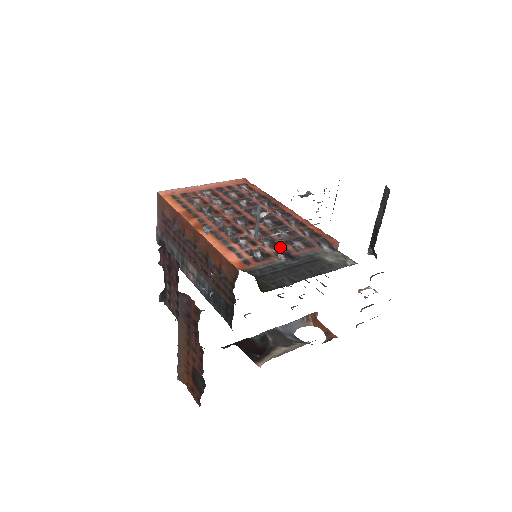
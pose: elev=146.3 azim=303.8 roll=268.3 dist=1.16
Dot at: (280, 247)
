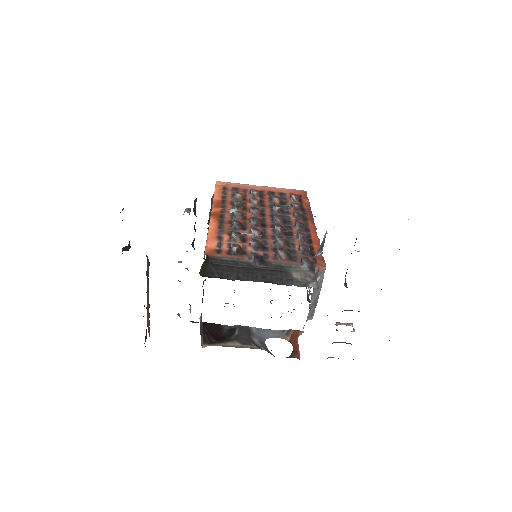
Dot at: (263, 251)
